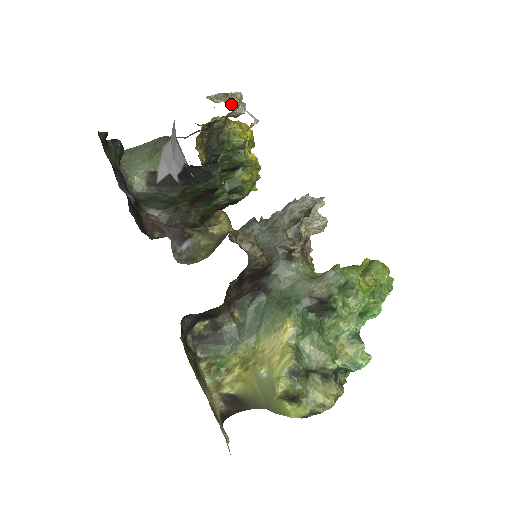
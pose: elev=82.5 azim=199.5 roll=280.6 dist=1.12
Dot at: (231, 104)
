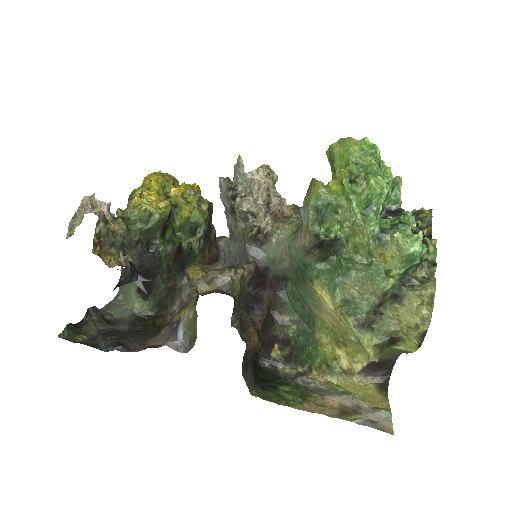
Dot at: (81, 221)
